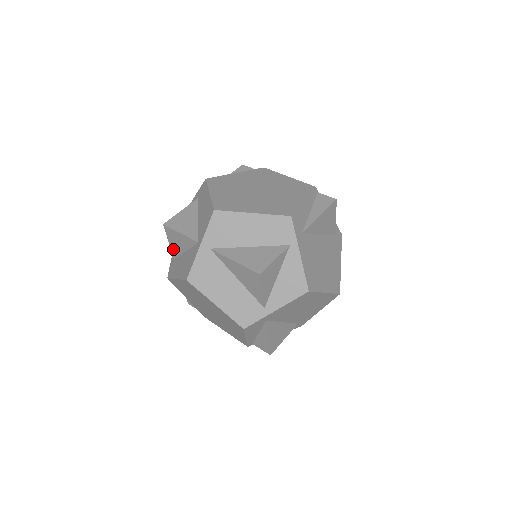
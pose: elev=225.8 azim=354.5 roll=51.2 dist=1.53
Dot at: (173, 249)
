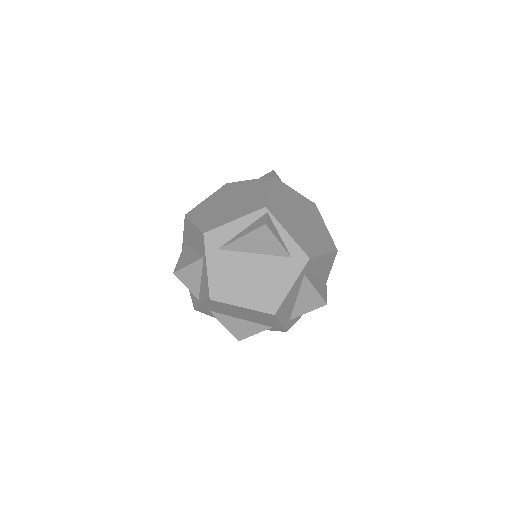
Dot at: occluded
